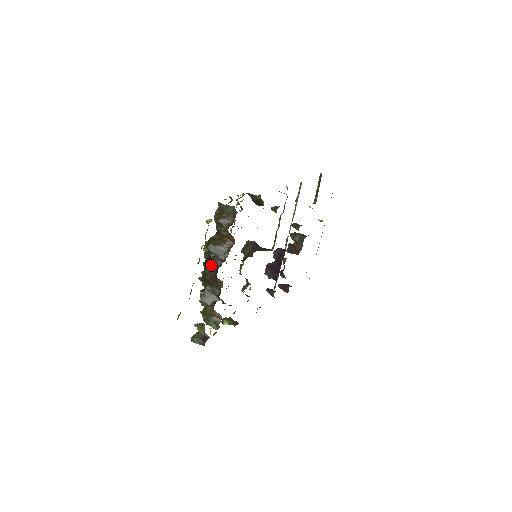
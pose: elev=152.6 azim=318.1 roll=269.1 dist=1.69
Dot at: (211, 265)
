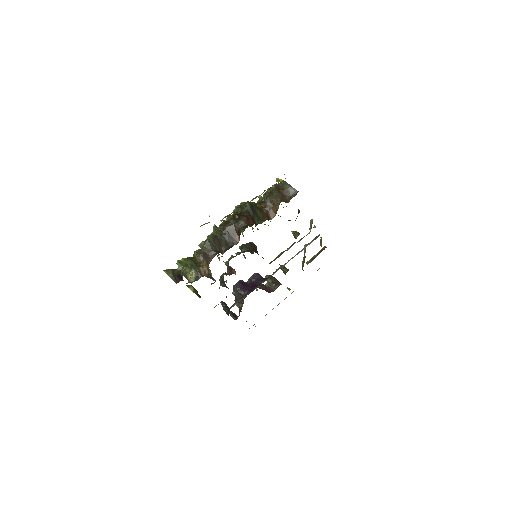
Dot at: (243, 218)
